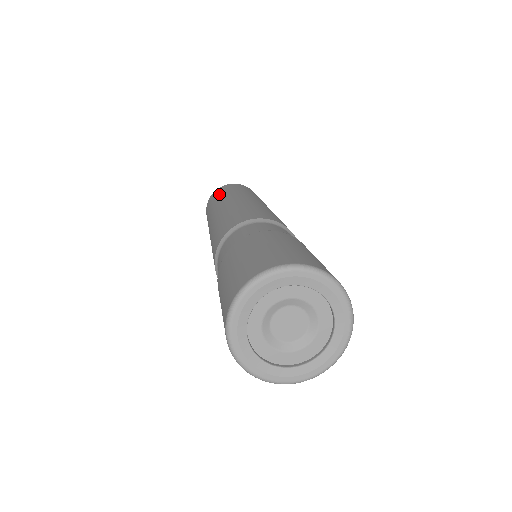
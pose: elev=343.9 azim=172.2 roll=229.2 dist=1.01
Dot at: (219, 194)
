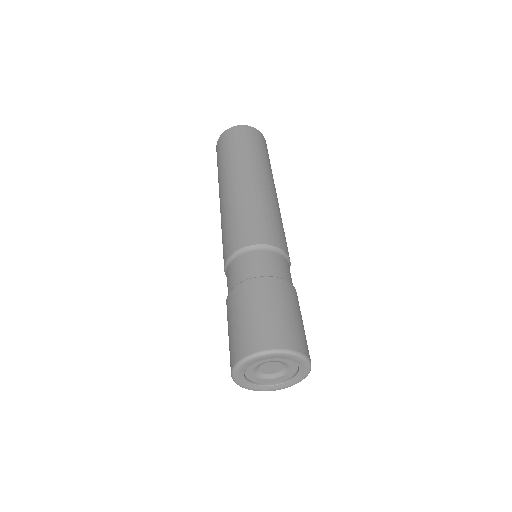
Dot at: (233, 146)
